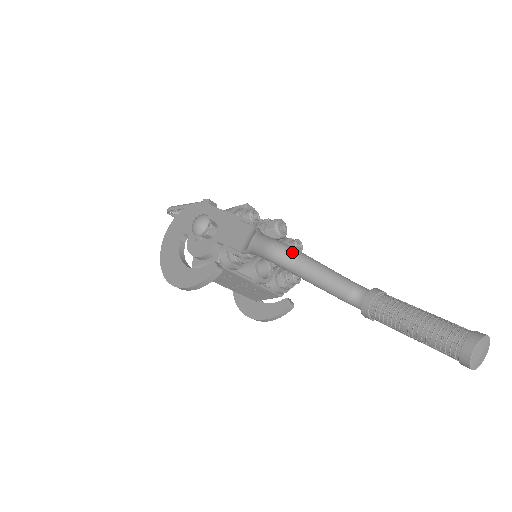
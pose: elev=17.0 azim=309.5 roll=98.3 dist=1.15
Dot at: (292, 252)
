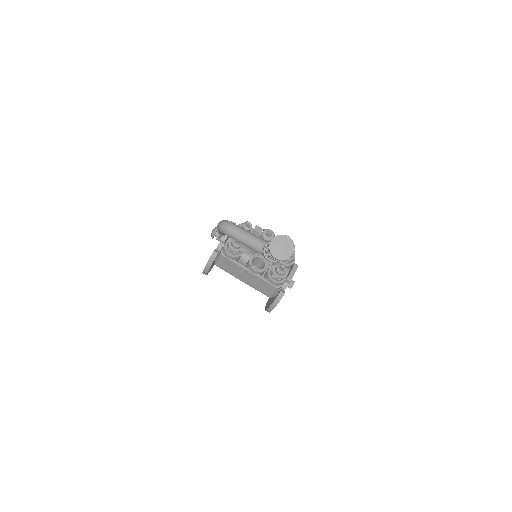
Dot at: (227, 223)
